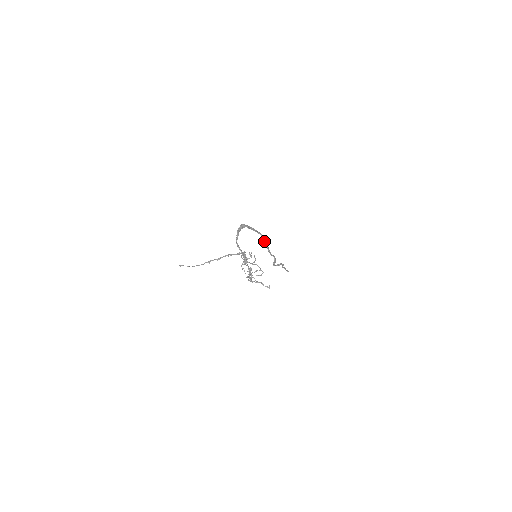
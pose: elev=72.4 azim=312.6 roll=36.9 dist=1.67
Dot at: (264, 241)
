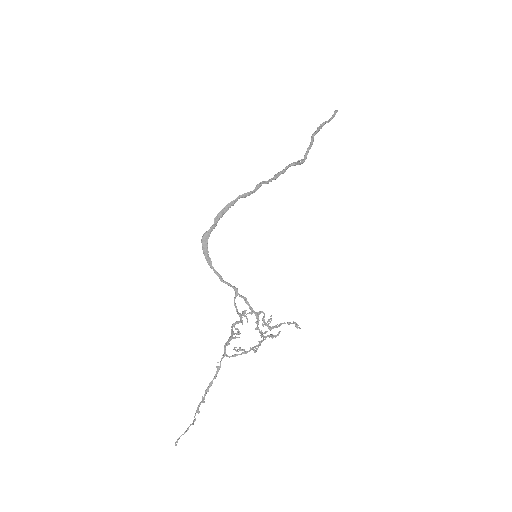
Dot at: (254, 192)
